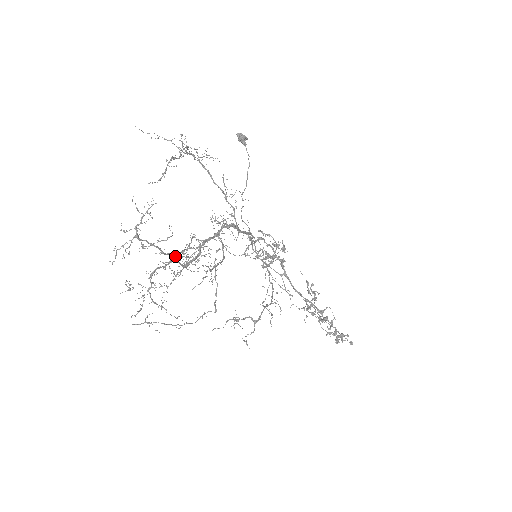
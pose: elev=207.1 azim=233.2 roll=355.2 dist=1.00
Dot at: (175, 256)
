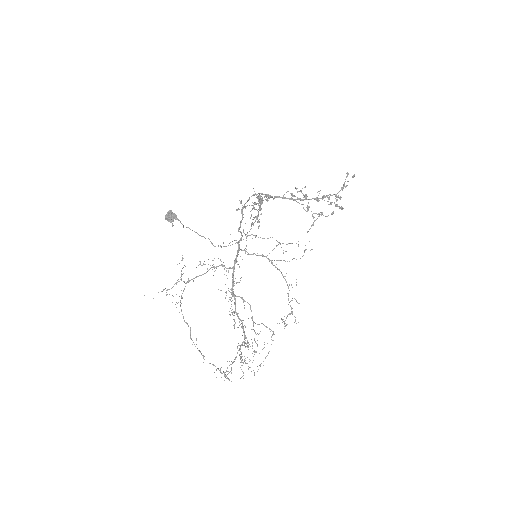
Dot at: (241, 356)
